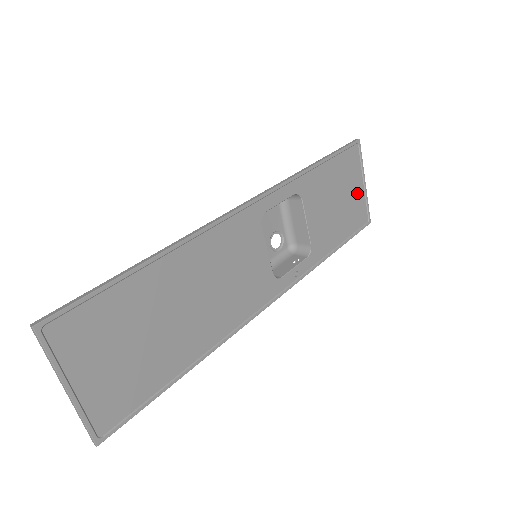
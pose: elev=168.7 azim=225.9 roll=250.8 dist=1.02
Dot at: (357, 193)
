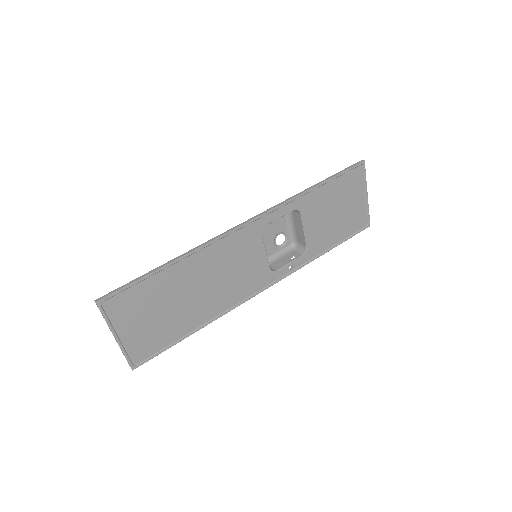
Dot at: (358, 204)
